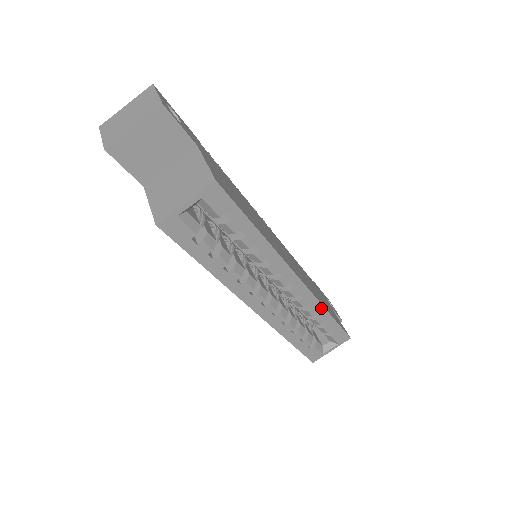
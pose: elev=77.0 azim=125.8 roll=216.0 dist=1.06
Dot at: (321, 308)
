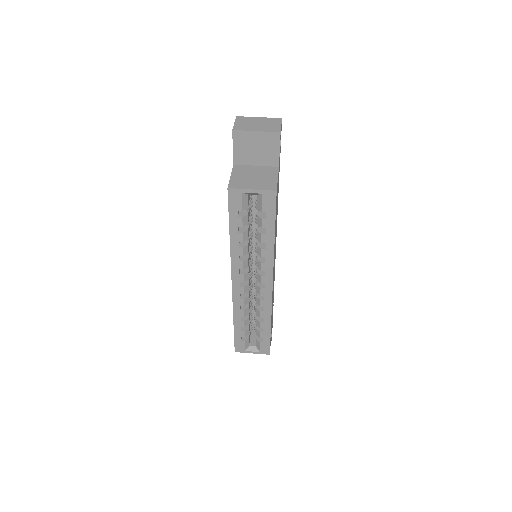
Dot at: (269, 316)
